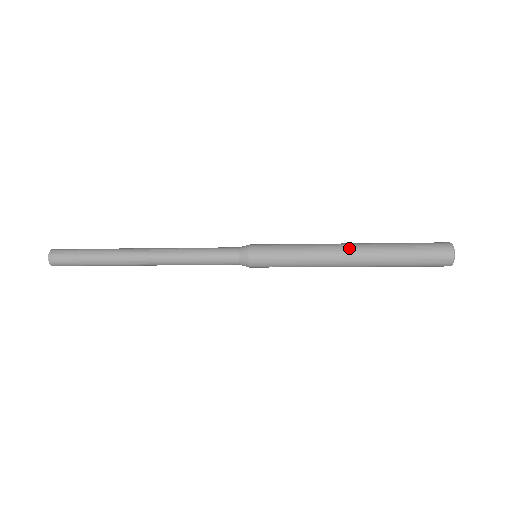
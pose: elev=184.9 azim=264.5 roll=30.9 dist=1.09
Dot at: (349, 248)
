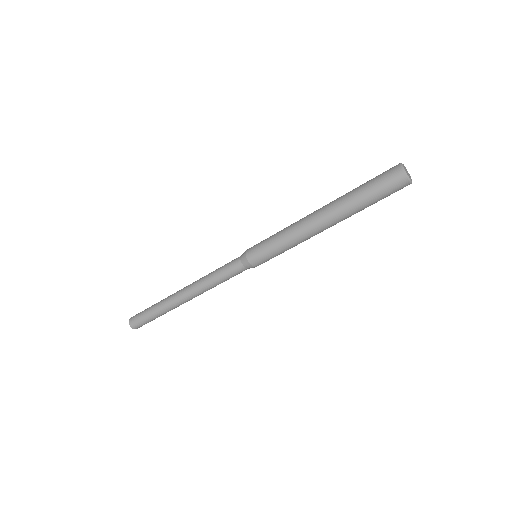
Dot at: (317, 210)
